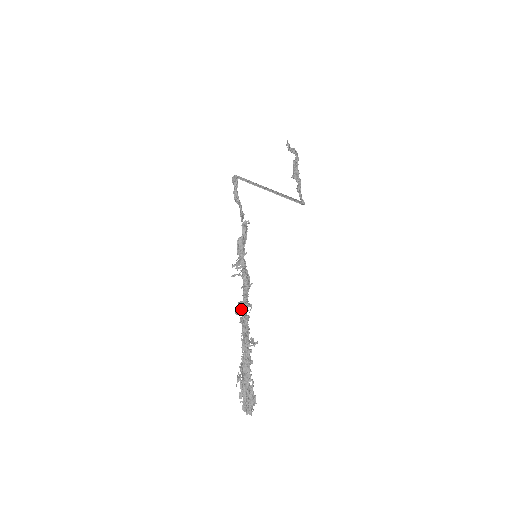
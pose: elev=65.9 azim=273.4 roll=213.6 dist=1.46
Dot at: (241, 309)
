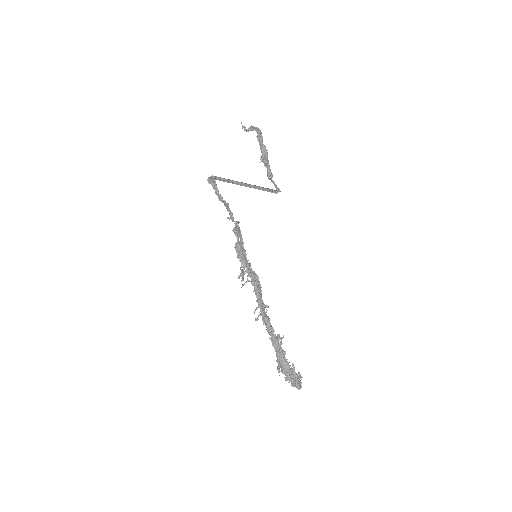
Dot at: (259, 315)
